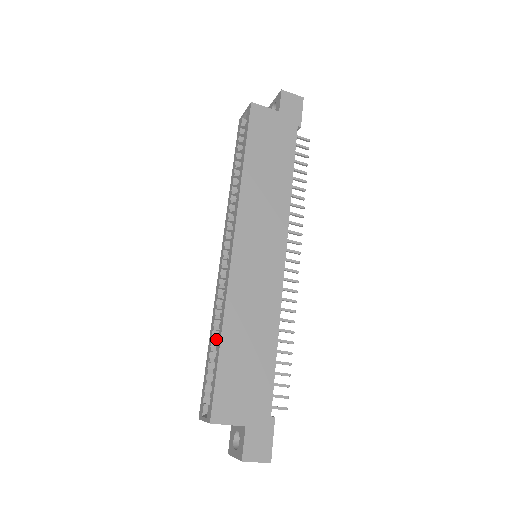
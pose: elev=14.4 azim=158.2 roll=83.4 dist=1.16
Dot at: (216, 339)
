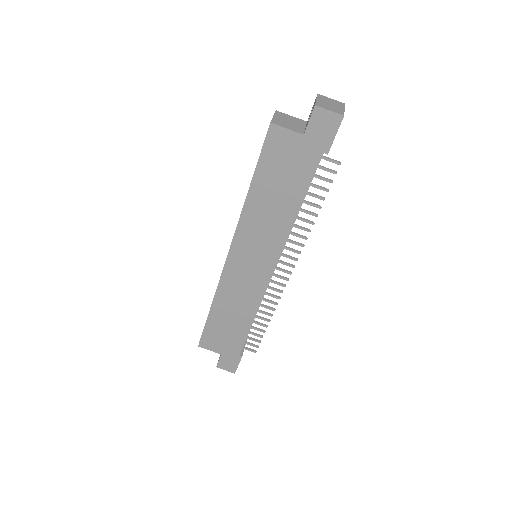
Dot at: occluded
